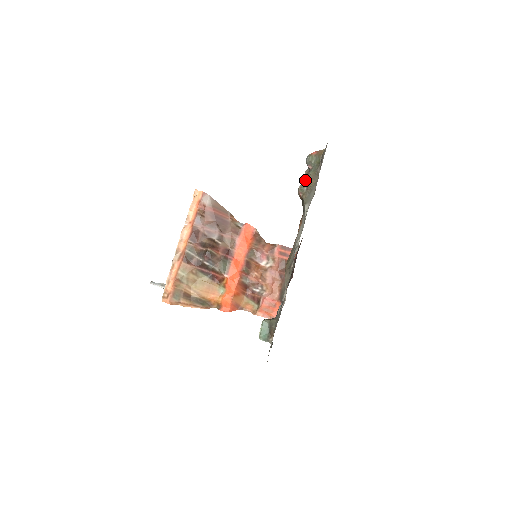
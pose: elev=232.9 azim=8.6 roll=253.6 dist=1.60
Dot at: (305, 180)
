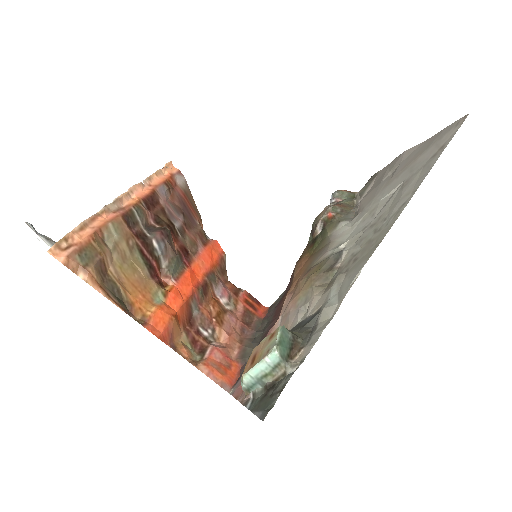
Dot at: (337, 204)
